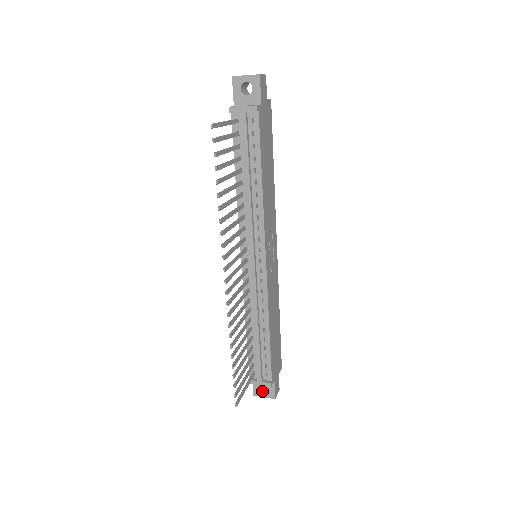
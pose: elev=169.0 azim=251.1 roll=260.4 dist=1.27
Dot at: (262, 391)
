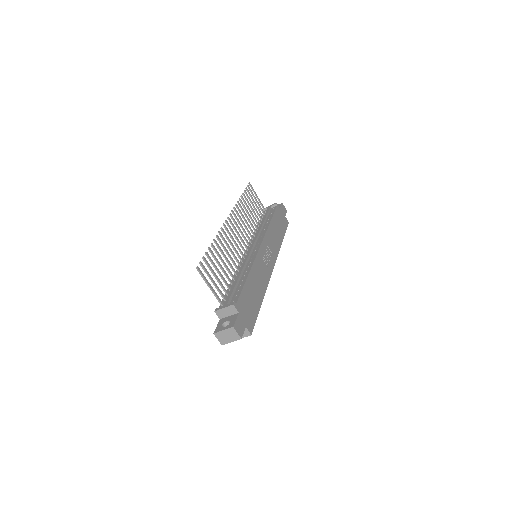
Dot at: occluded
